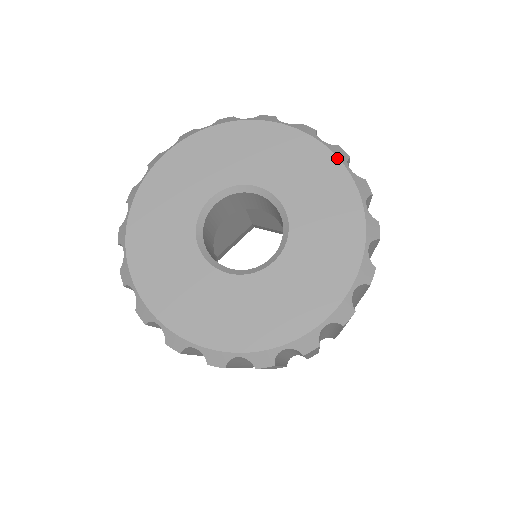
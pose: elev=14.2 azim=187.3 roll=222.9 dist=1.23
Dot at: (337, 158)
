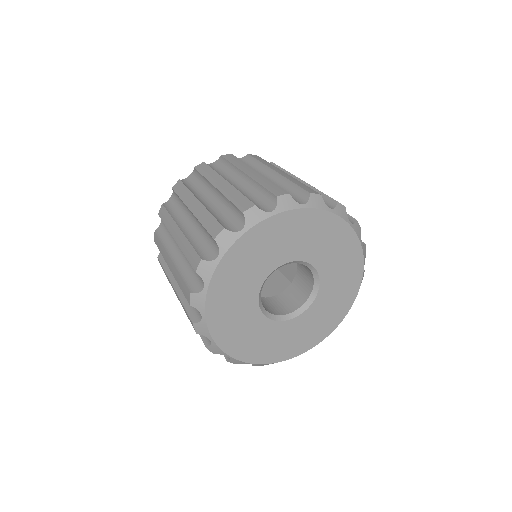
Dot at: (363, 261)
